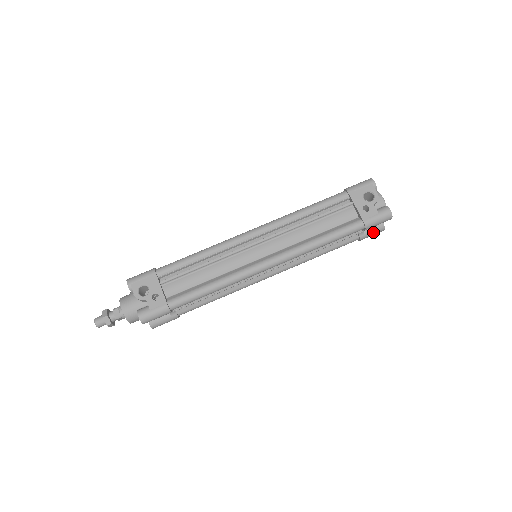
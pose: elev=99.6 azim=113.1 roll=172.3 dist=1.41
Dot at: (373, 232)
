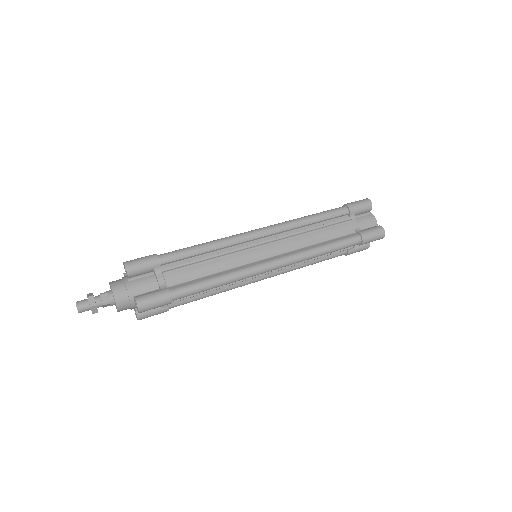
Dot at: (371, 230)
